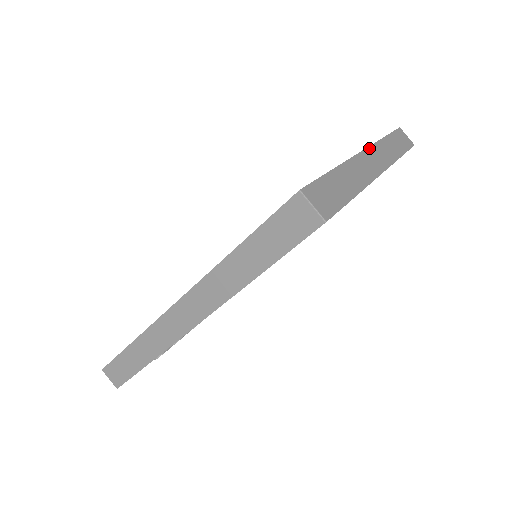
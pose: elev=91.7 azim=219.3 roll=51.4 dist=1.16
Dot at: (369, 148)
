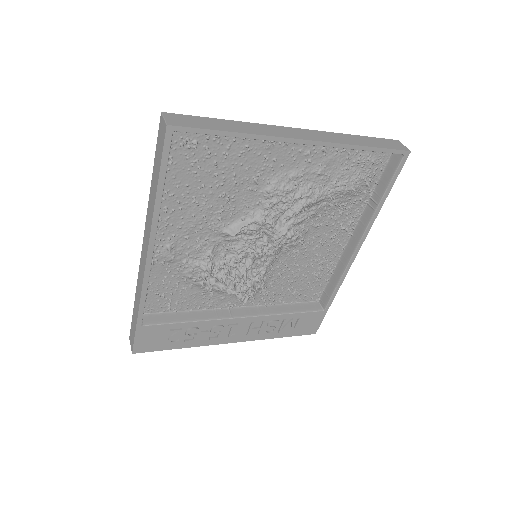
Dot at: (306, 130)
